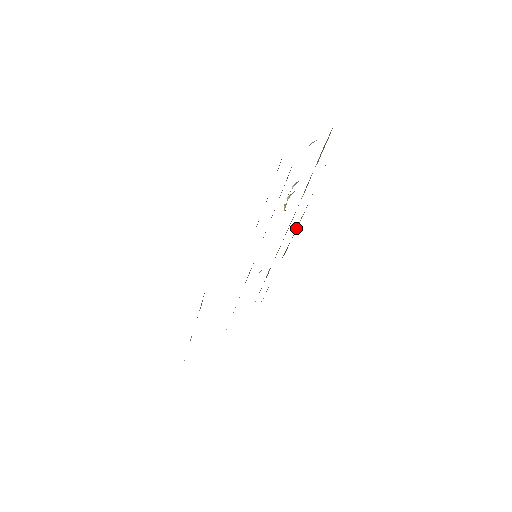
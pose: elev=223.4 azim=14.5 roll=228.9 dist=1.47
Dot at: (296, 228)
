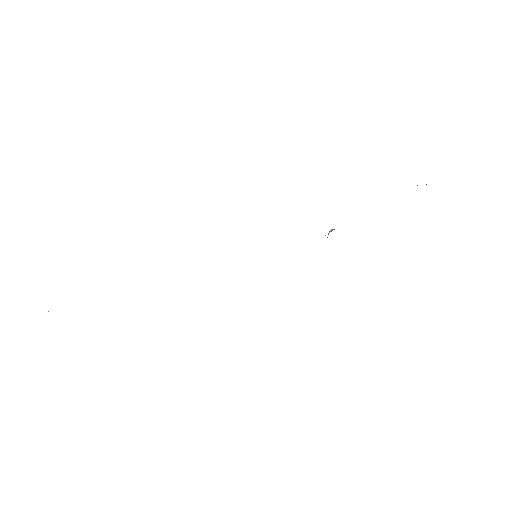
Dot at: occluded
